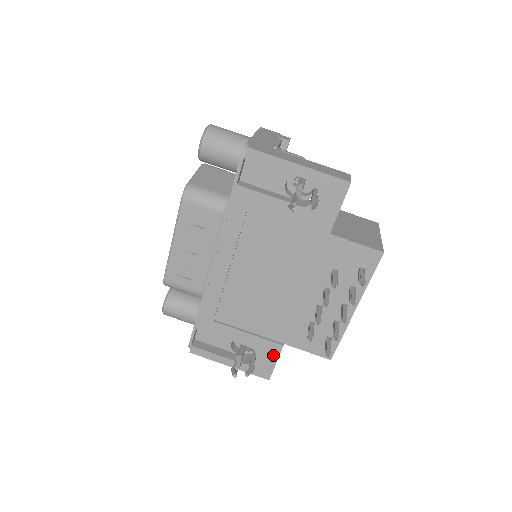
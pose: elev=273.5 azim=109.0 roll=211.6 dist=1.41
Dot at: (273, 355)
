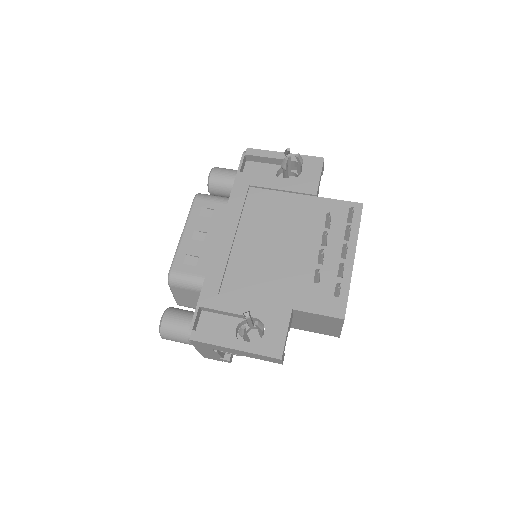
Dot at: (282, 323)
